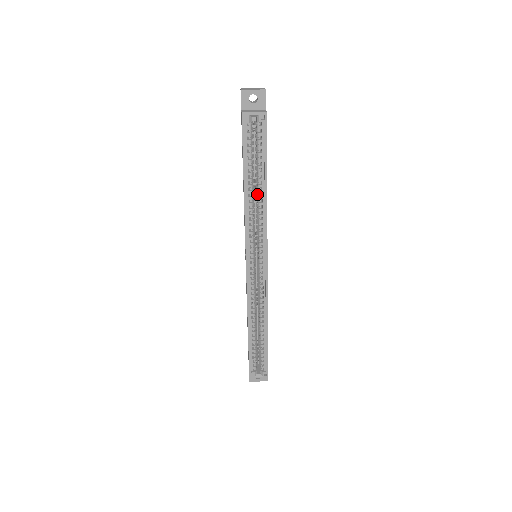
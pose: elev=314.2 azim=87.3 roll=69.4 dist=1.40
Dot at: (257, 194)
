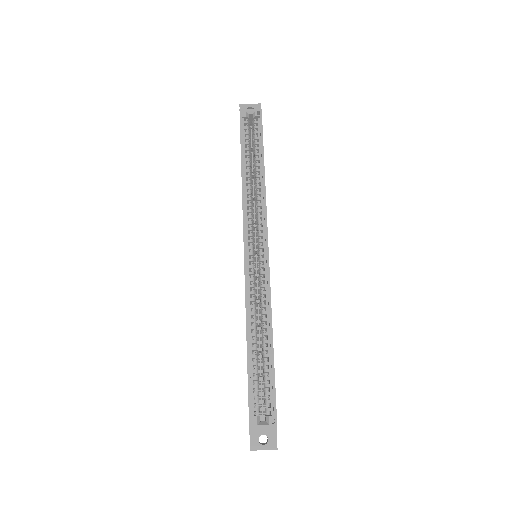
Dot at: (255, 180)
